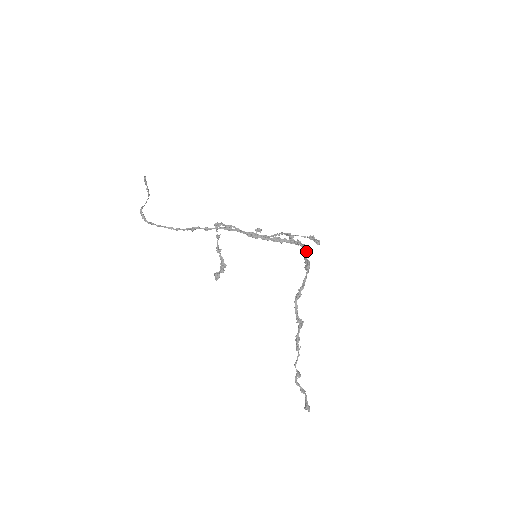
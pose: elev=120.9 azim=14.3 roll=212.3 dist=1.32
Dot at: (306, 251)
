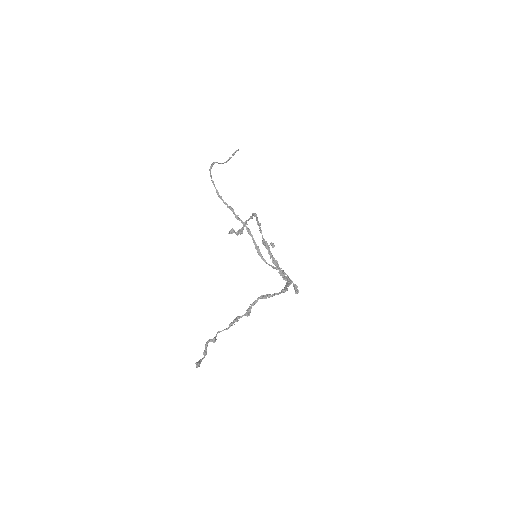
Dot at: occluded
